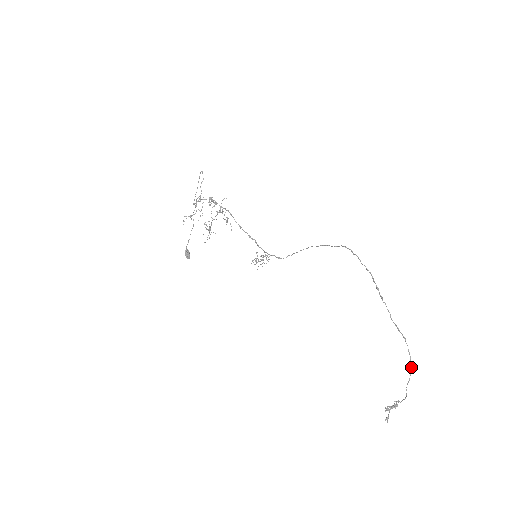
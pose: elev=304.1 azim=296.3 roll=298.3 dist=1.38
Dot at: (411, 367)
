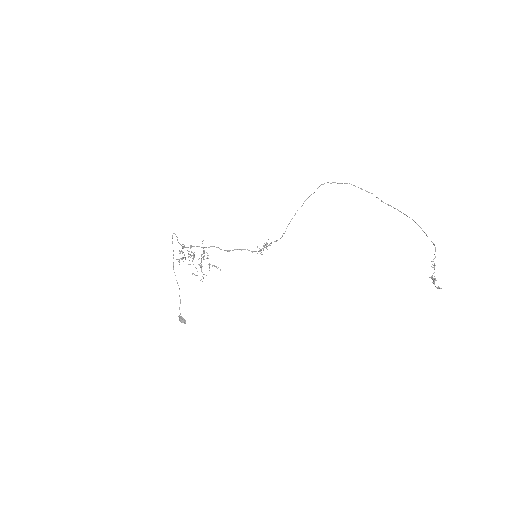
Dot at: occluded
